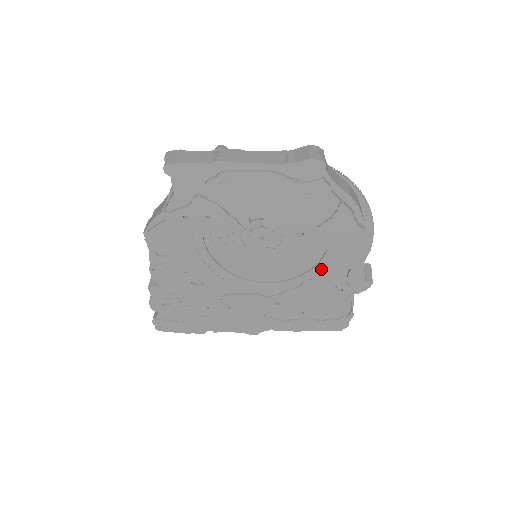
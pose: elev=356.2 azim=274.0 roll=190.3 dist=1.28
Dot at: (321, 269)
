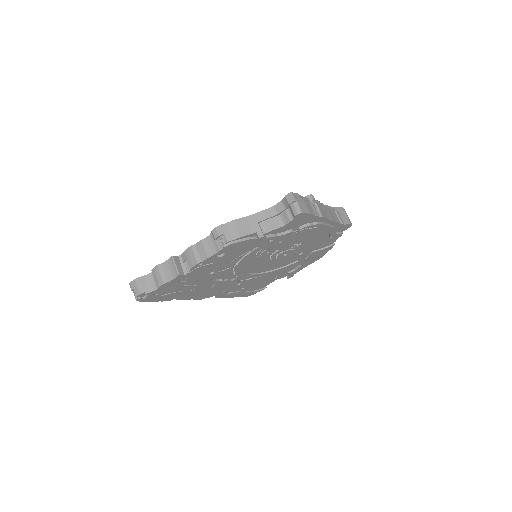
Dot at: (283, 269)
